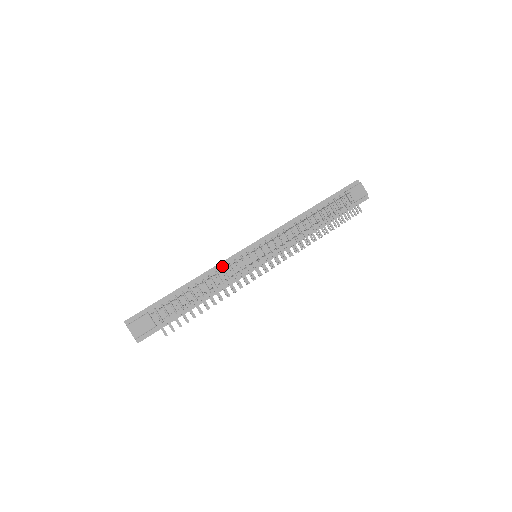
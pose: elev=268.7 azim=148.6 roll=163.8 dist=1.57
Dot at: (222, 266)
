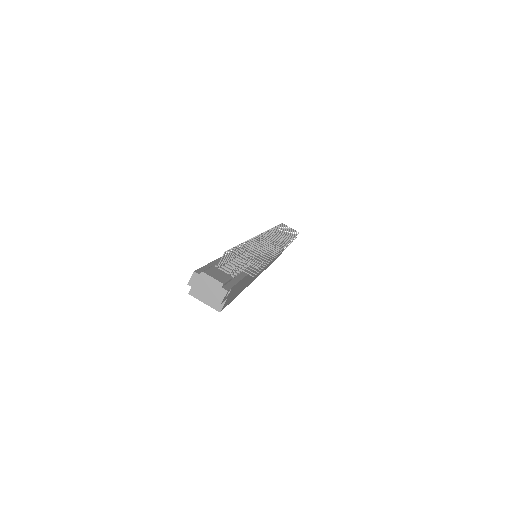
Dot at: occluded
